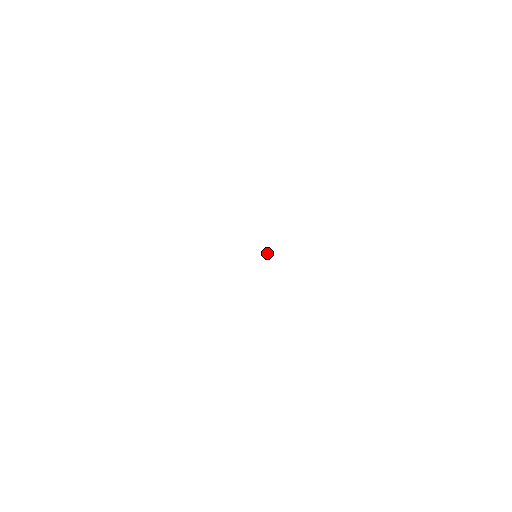
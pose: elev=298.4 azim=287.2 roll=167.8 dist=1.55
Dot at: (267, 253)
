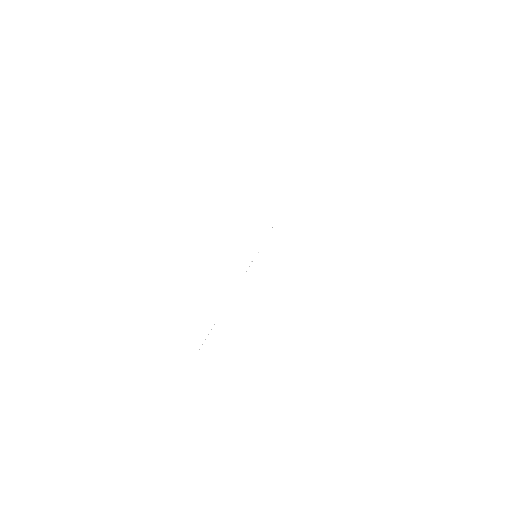
Dot at: occluded
